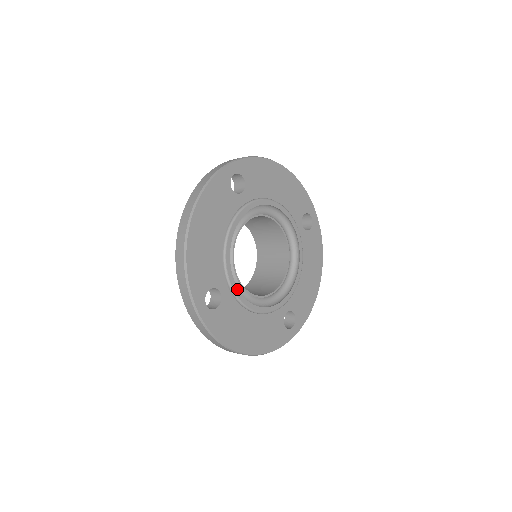
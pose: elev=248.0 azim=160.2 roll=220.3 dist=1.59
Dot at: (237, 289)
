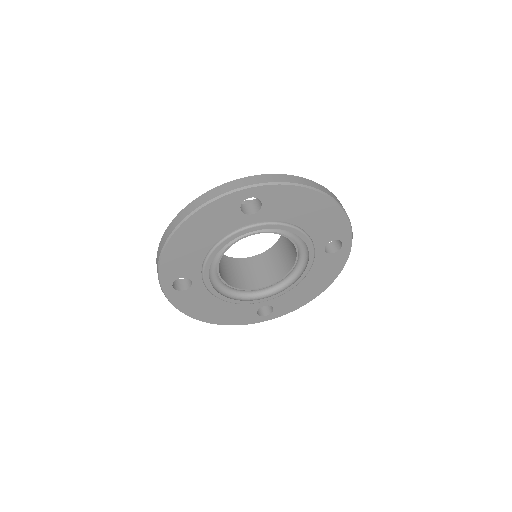
Dot at: (210, 284)
